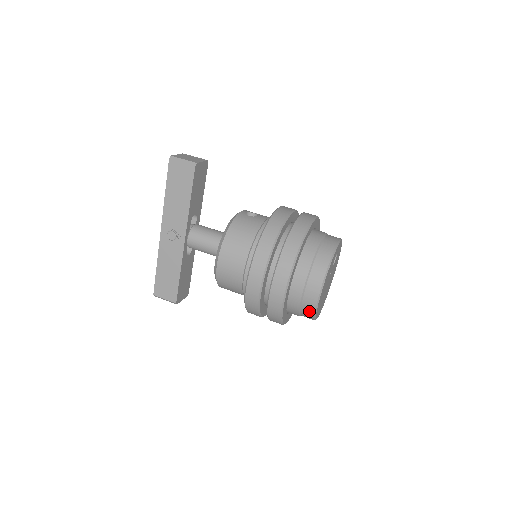
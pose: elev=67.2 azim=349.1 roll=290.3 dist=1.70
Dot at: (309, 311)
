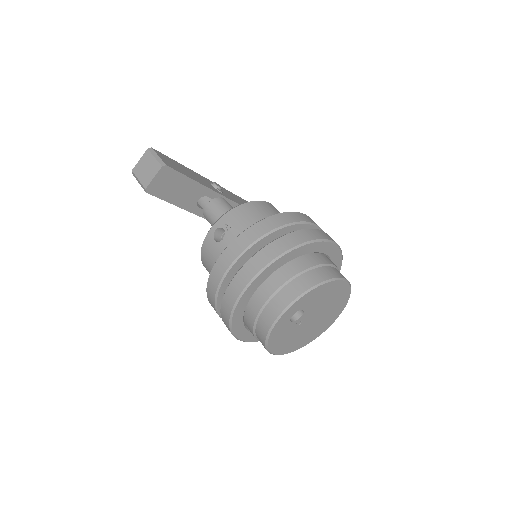
Dot at: occluded
